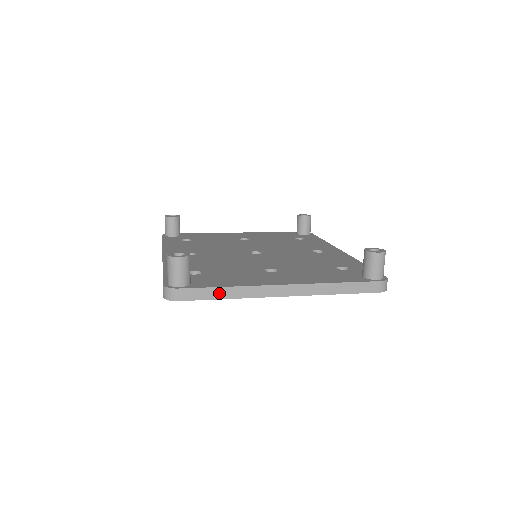
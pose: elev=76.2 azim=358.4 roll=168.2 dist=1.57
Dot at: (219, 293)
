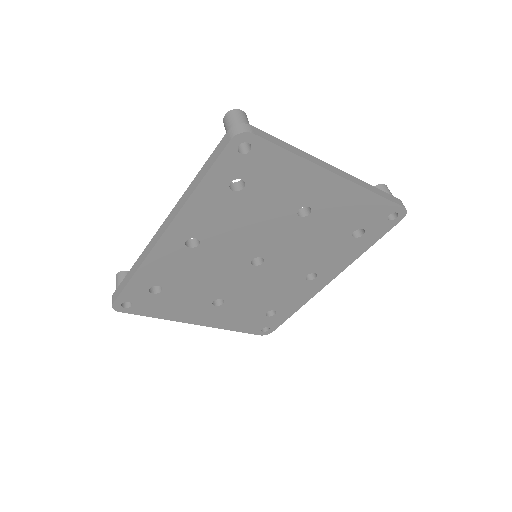
Dot at: (287, 146)
